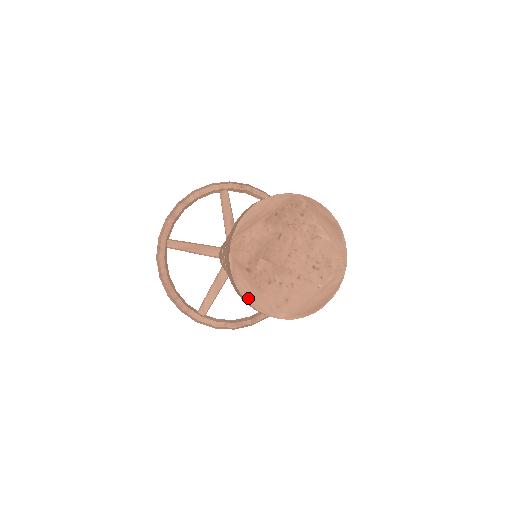
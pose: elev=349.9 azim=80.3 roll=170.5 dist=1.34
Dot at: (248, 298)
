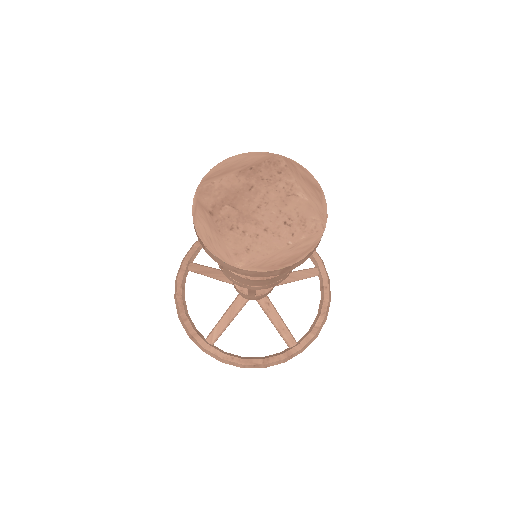
Dot at: (205, 239)
